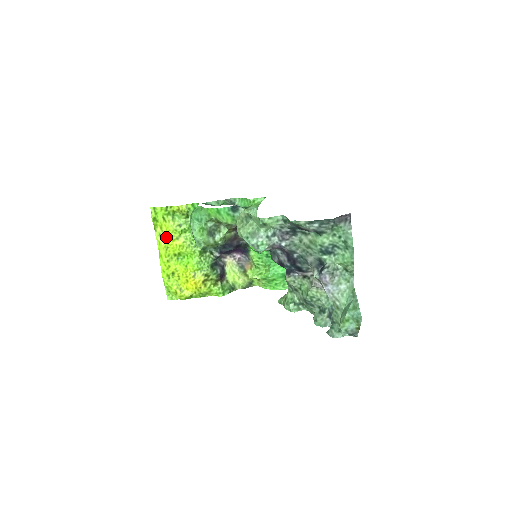
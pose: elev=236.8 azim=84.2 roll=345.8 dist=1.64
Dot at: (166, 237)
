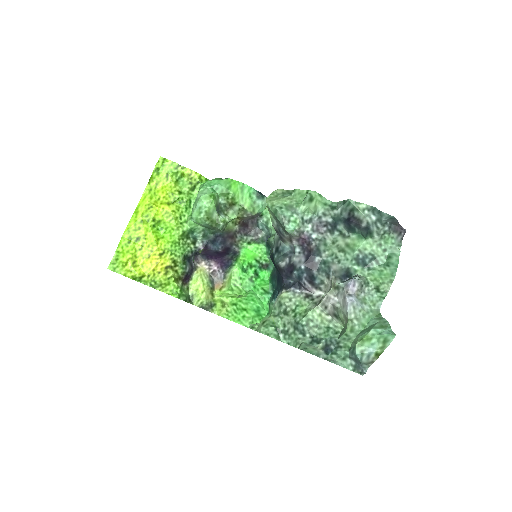
Dot at: (156, 196)
